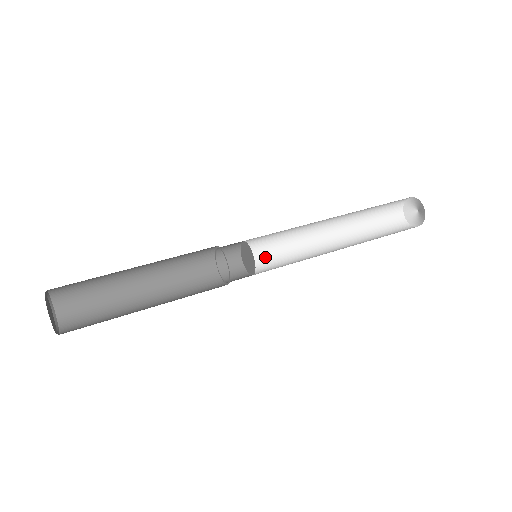
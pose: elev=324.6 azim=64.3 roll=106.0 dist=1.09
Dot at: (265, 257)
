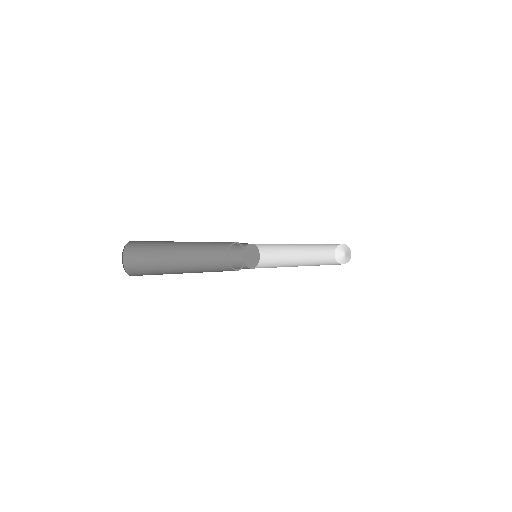
Dot at: (258, 265)
